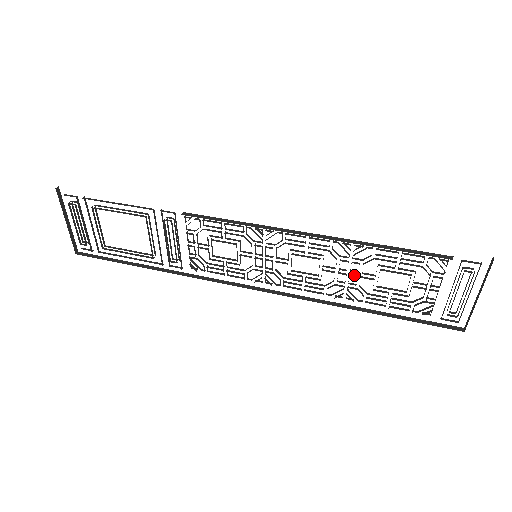
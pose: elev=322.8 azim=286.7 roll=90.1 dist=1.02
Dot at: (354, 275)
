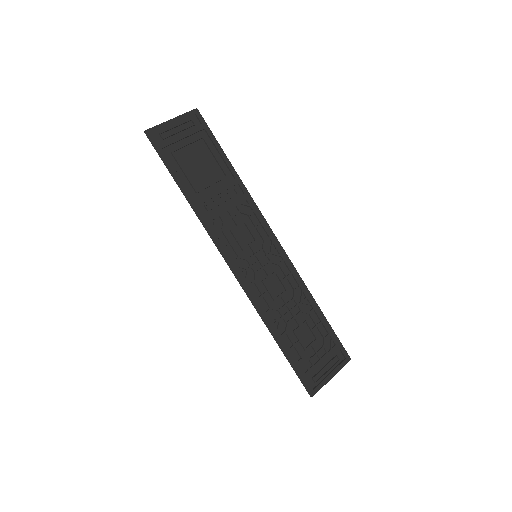
Dot at: (292, 314)
